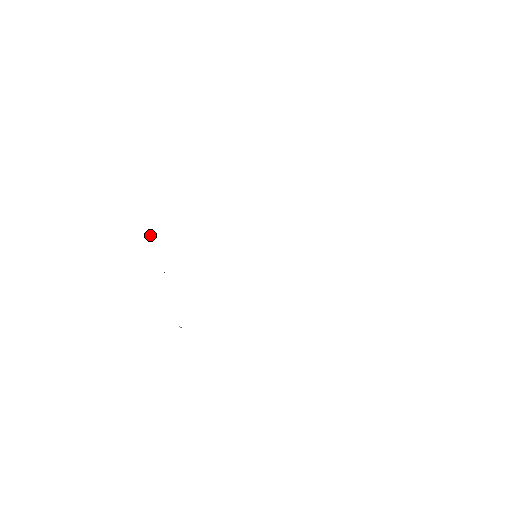
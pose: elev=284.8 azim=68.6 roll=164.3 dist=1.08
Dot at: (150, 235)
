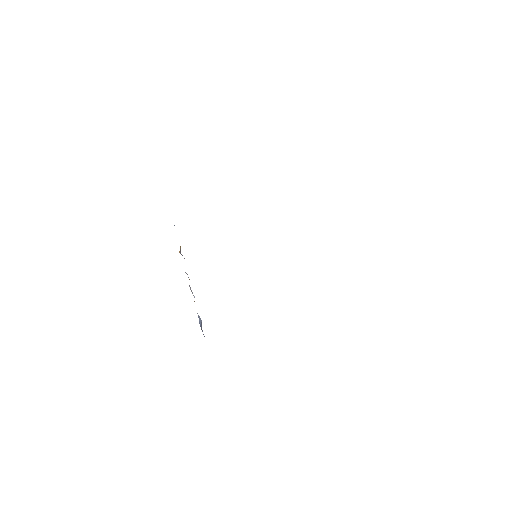
Dot at: occluded
